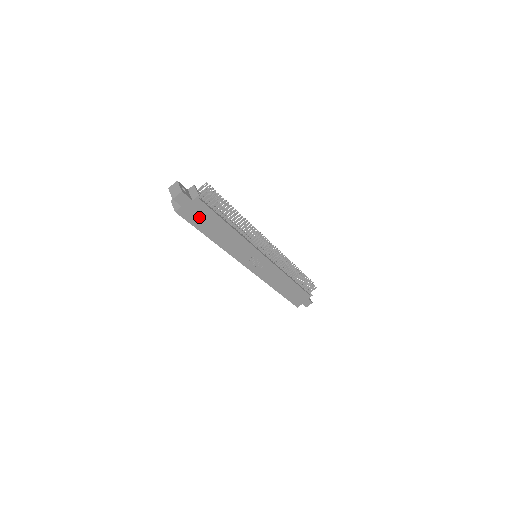
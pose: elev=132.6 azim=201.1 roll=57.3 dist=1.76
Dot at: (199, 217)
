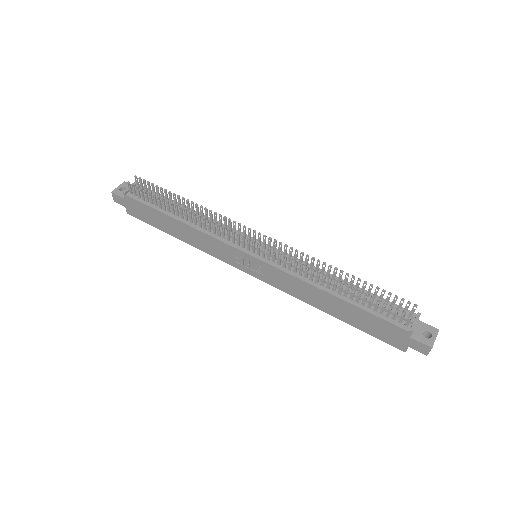
Dot at: (145, 215)
